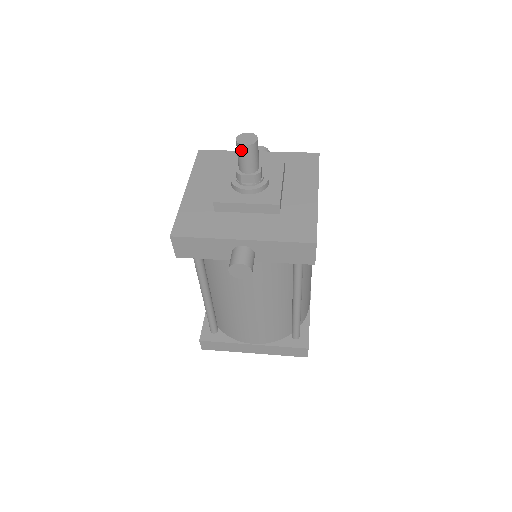
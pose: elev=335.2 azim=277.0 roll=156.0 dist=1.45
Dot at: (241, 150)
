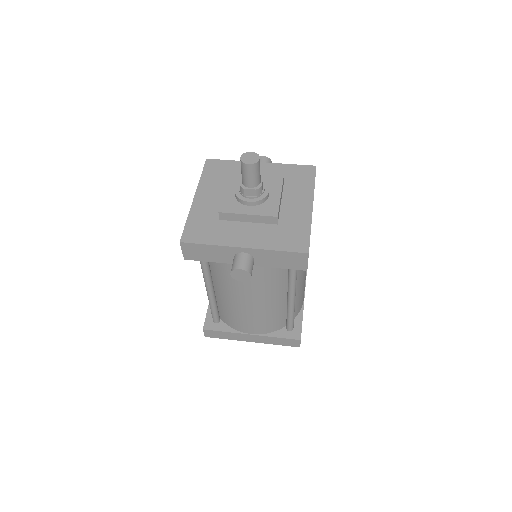
Dot at: (245, 168)
